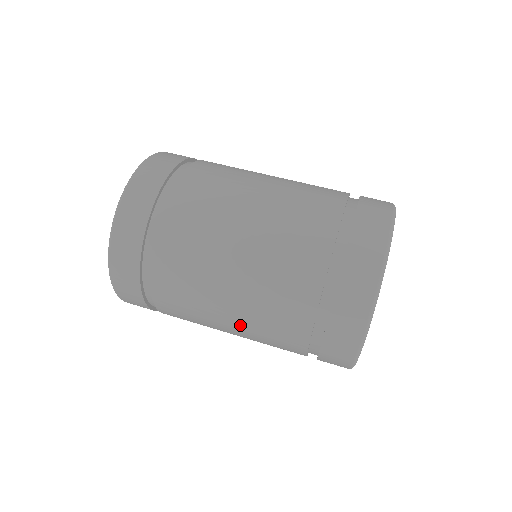
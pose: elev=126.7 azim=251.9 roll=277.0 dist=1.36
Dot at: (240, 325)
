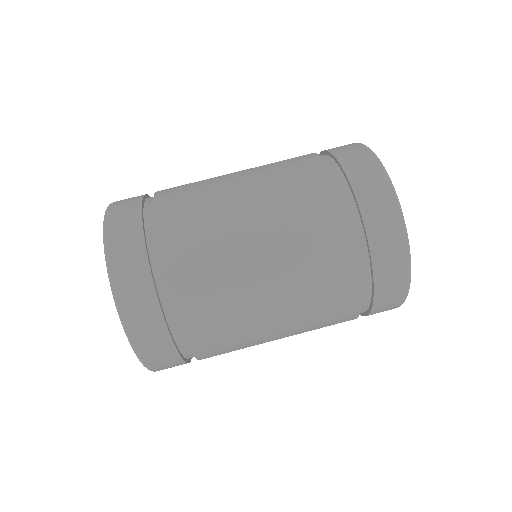
Dot at: (287, 304)
